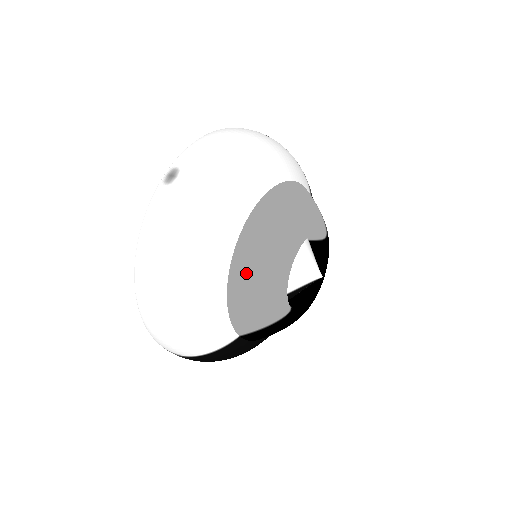
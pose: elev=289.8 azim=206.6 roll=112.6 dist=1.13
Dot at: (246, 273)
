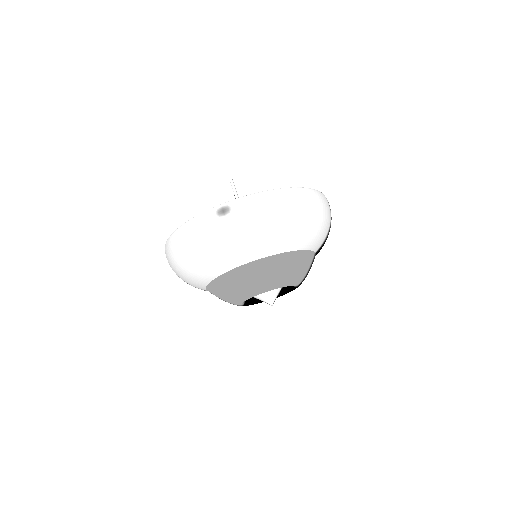
Dot at: (225, 284)
